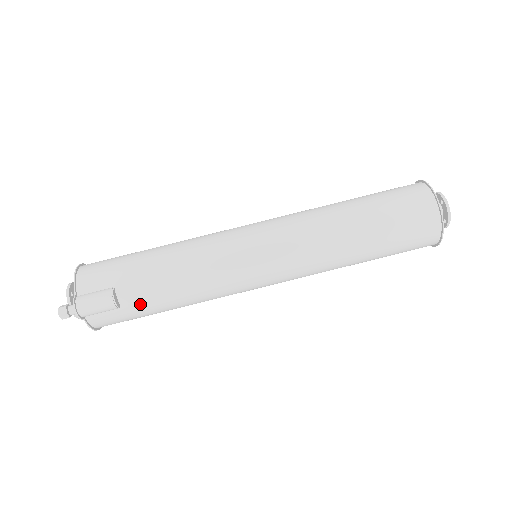
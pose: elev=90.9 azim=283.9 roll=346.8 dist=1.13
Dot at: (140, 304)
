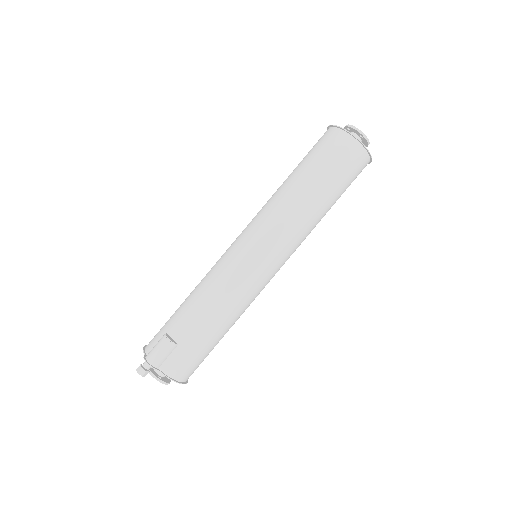
Dot at: (189, 334)
